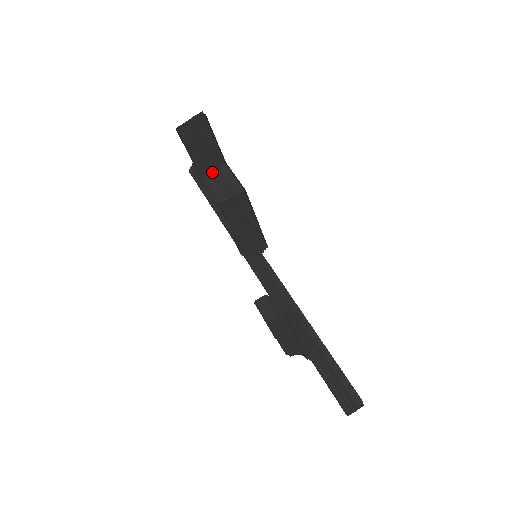
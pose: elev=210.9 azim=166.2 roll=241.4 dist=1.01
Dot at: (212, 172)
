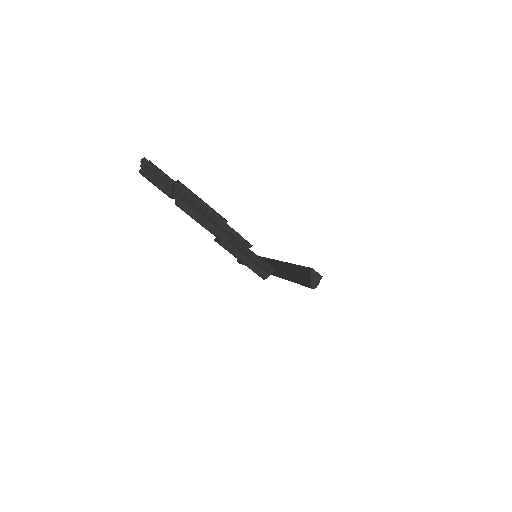
Dot at: (172, 191)
